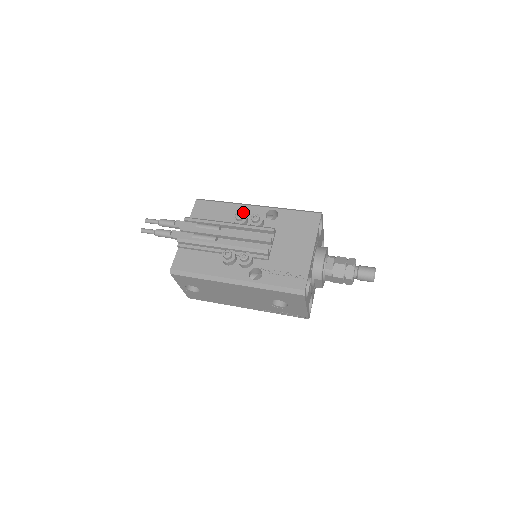
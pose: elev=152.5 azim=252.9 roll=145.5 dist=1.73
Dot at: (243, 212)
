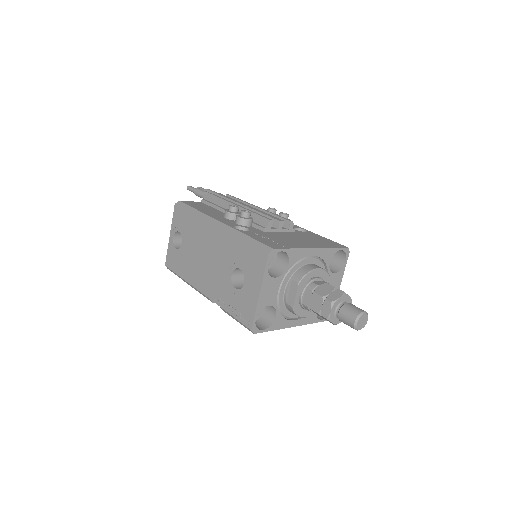
Dot at: occluded
